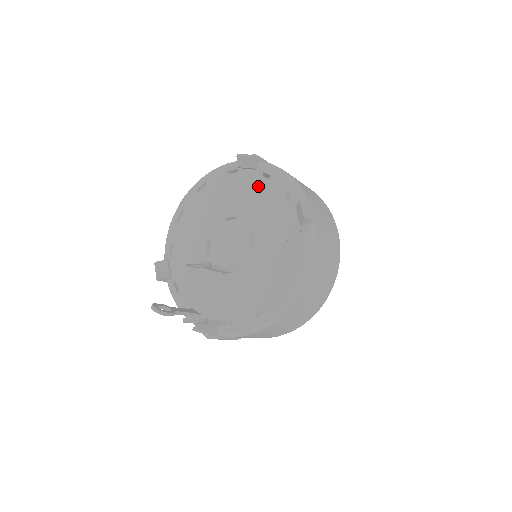
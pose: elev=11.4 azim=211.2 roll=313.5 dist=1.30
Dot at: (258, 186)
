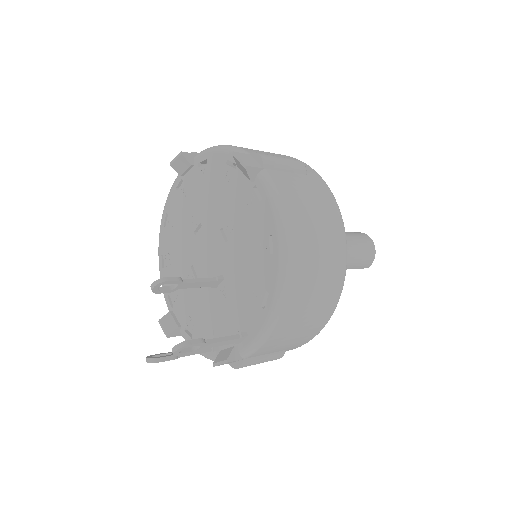
Dot at: (203, 178)
